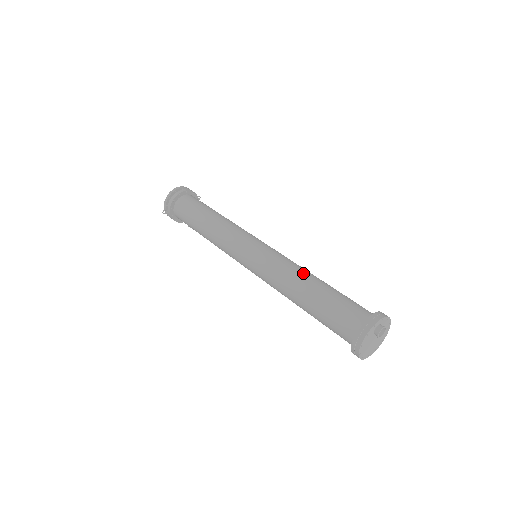
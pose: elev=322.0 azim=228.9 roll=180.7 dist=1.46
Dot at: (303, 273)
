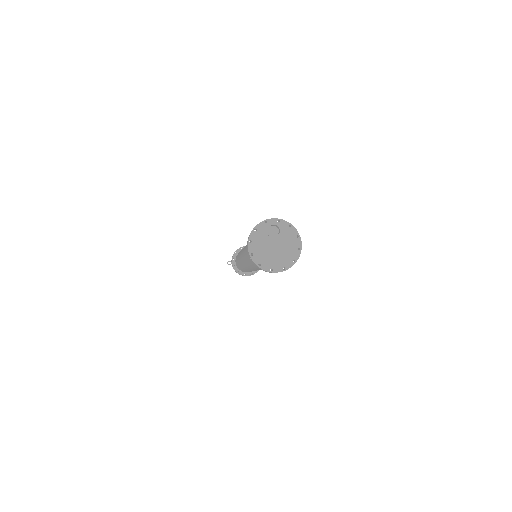
Dot at: occluded
